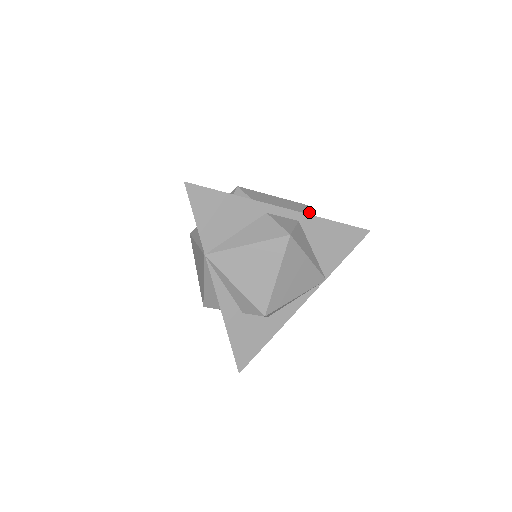
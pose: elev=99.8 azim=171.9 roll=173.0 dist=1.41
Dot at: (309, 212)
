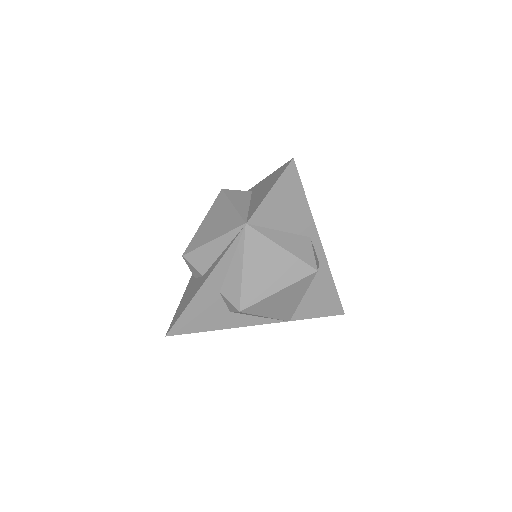
Dot at: occluded
